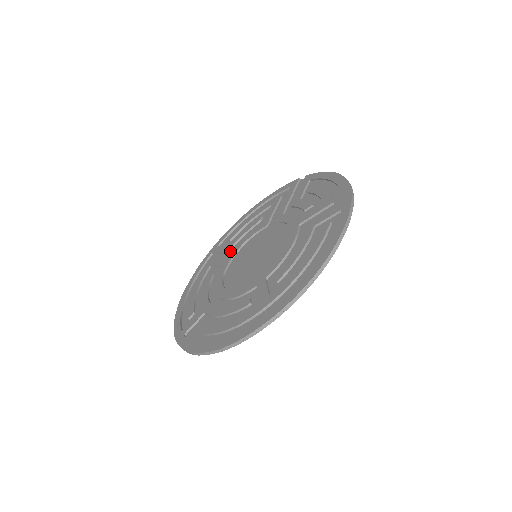
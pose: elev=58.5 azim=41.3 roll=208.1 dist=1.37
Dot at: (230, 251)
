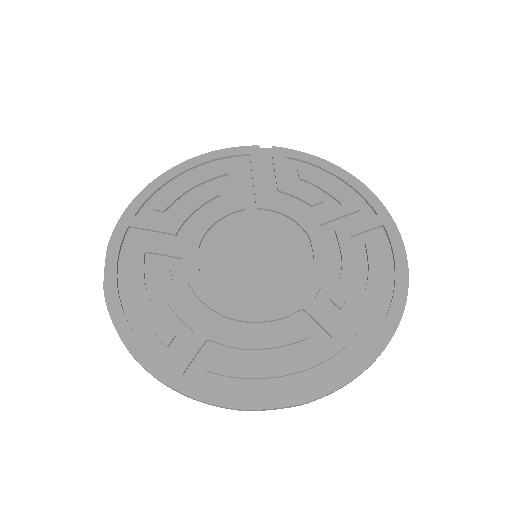
Dot at: (179, 233)
